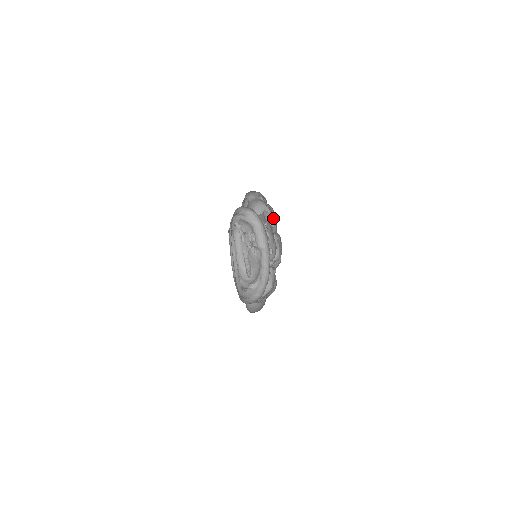
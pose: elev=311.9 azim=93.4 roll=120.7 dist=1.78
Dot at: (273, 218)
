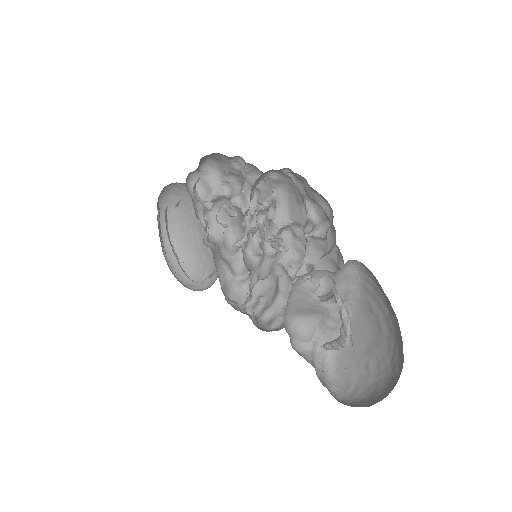
Dot at: (280, 189)
